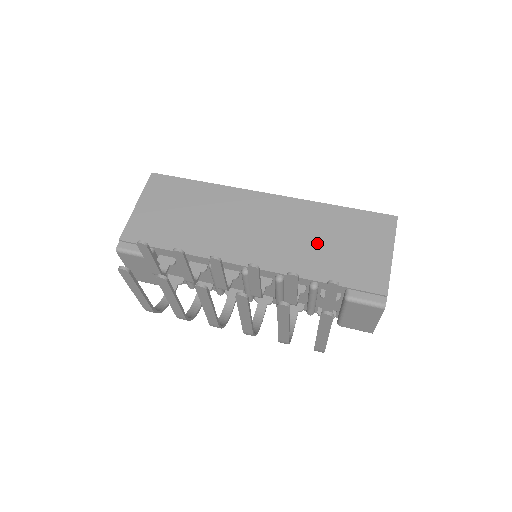
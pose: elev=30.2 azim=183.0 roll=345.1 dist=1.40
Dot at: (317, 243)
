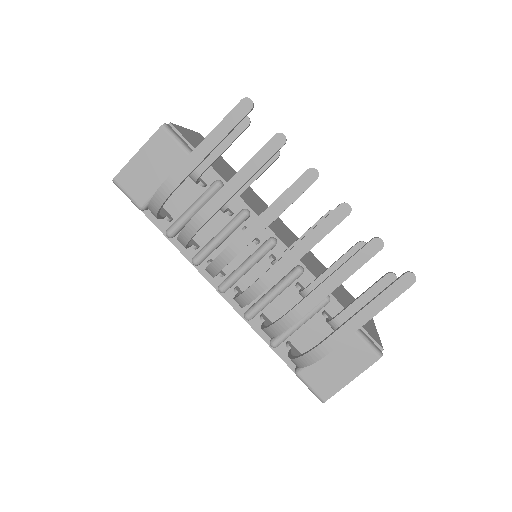
Dot at: occluded
